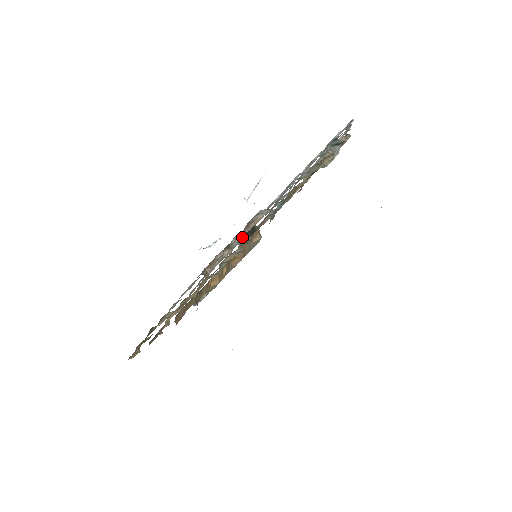
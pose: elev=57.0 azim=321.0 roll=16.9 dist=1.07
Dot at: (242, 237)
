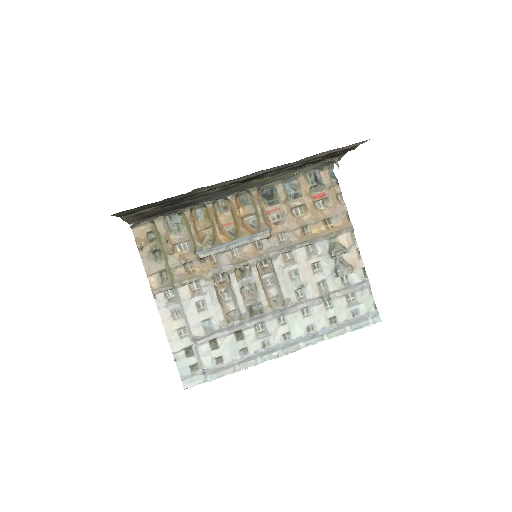
Dot at: (264, 196)
